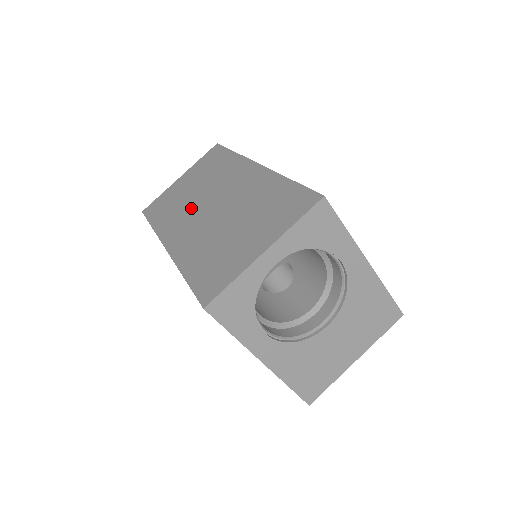
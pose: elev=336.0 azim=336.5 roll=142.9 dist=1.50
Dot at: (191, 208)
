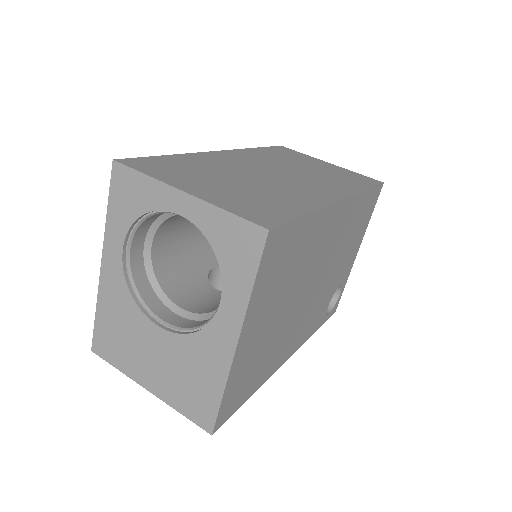
Dot at: (277, 164)
